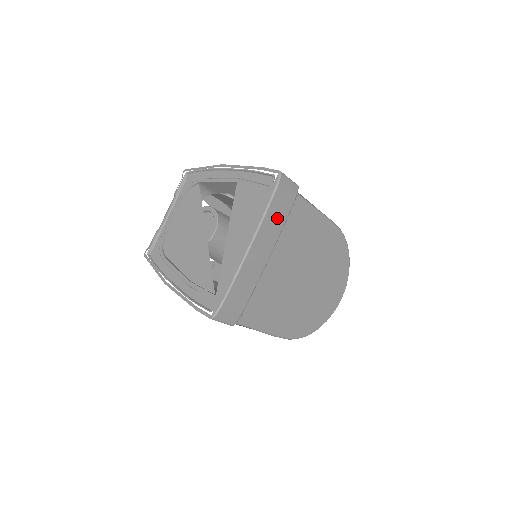
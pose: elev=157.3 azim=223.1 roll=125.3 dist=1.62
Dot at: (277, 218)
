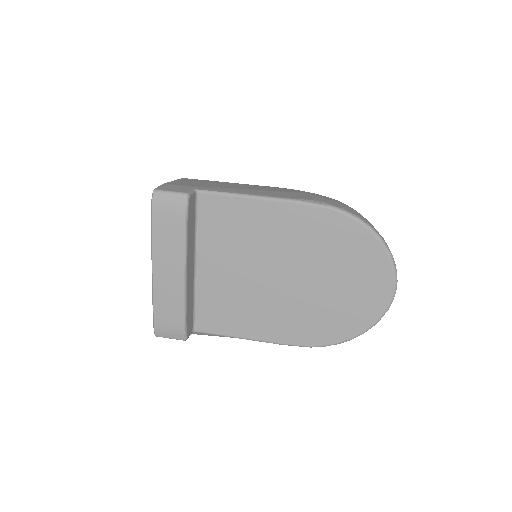
Dot at: (170, 236)
